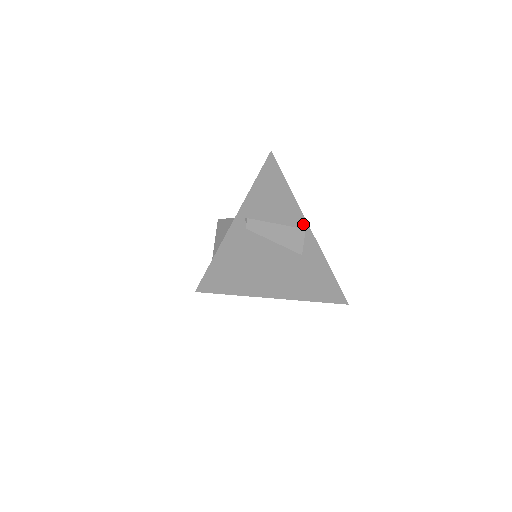
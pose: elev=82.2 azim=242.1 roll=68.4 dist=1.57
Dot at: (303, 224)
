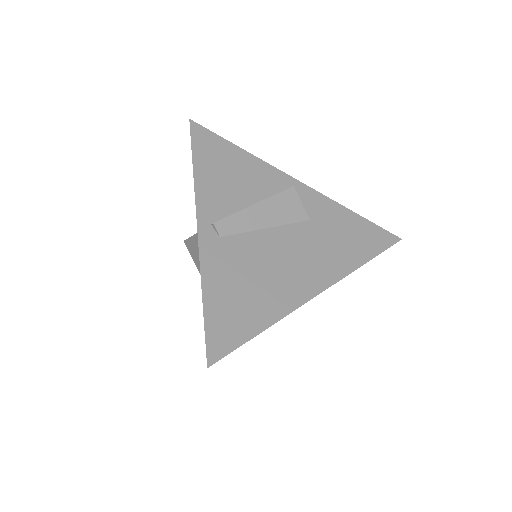
Dot at: (286, 181)
